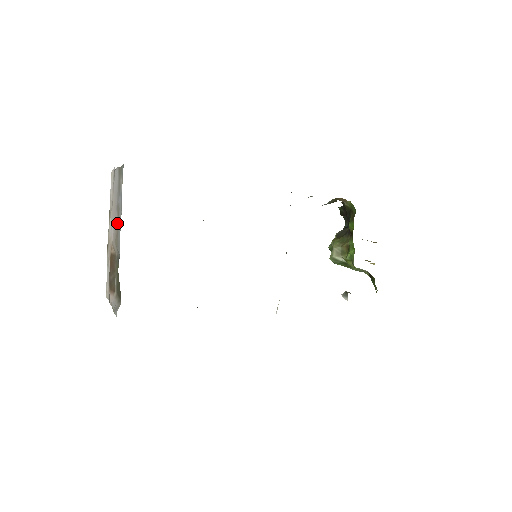
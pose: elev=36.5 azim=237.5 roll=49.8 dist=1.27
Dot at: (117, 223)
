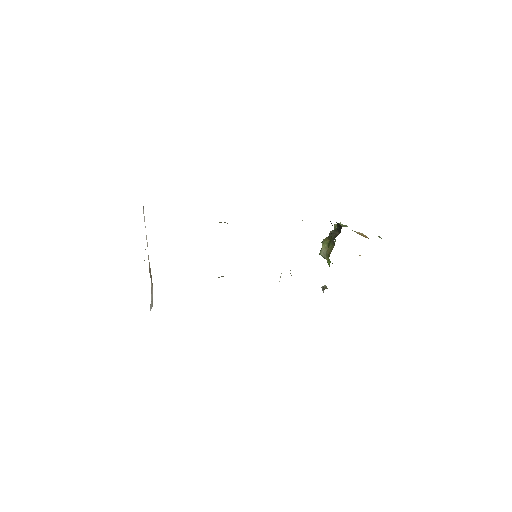
Dot at: occluded
